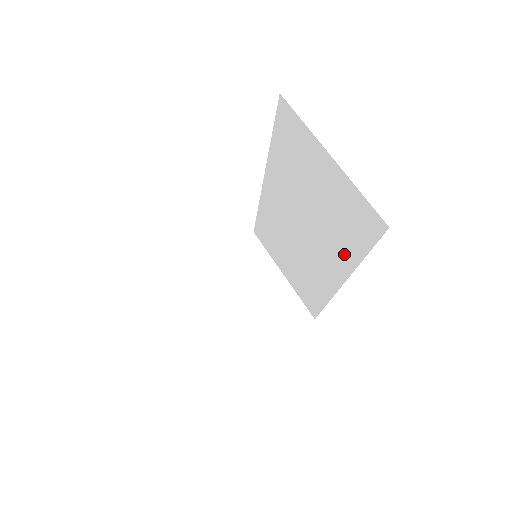
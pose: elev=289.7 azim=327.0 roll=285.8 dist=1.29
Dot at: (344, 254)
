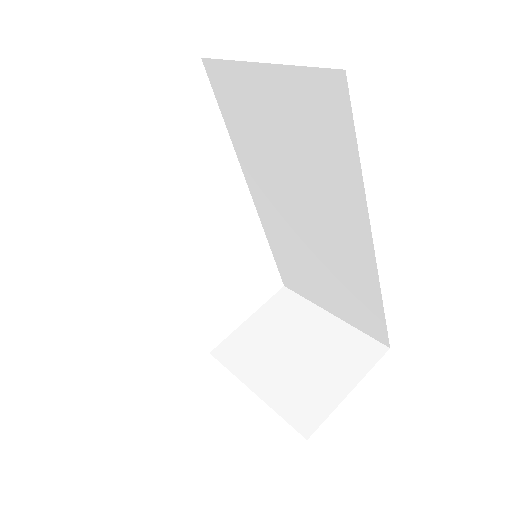
Dot at: (345, 187)
